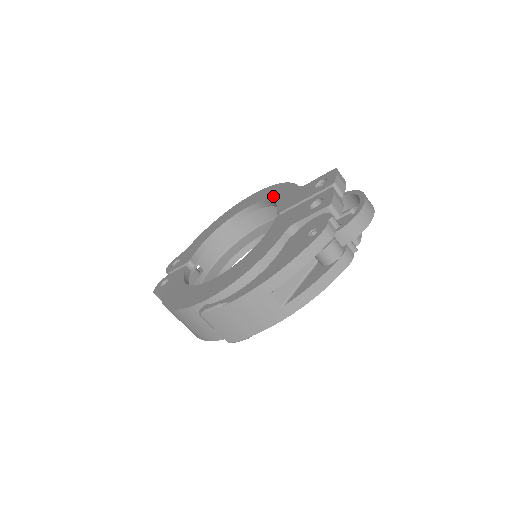
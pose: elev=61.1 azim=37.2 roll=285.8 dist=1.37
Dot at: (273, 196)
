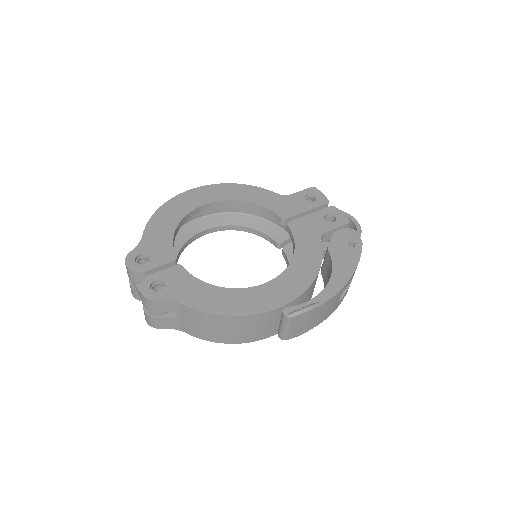
Dot at: (248, 197)
